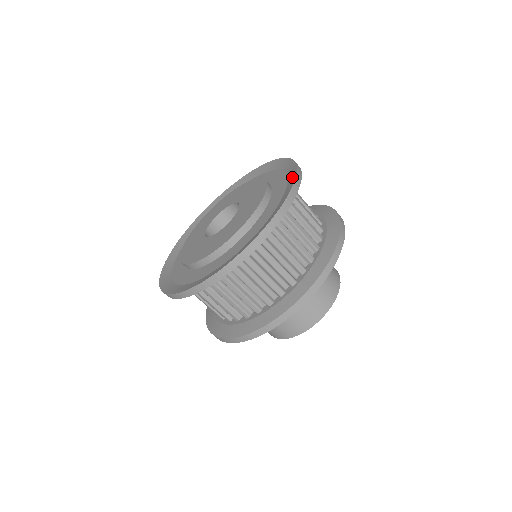
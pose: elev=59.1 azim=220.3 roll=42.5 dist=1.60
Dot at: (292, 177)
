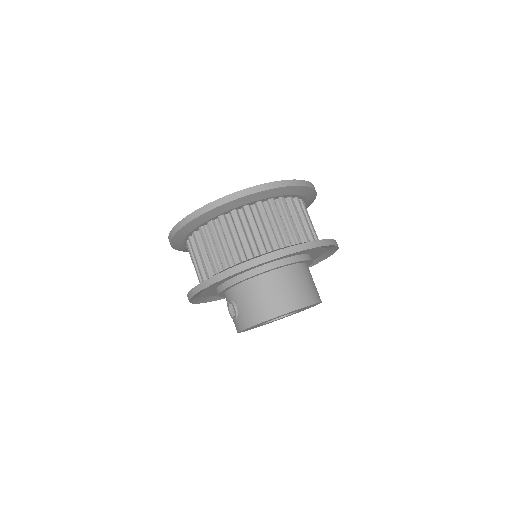
Dot at: occluded
